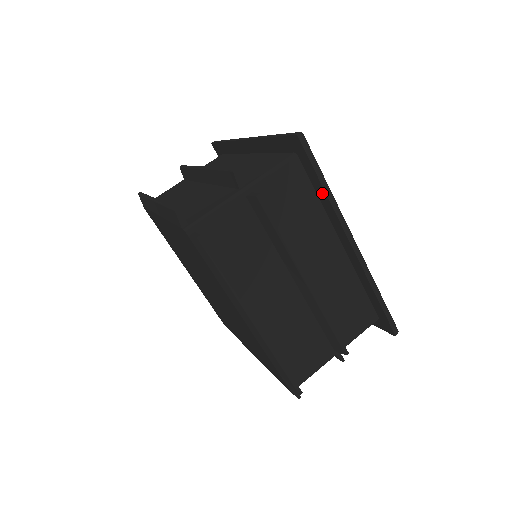
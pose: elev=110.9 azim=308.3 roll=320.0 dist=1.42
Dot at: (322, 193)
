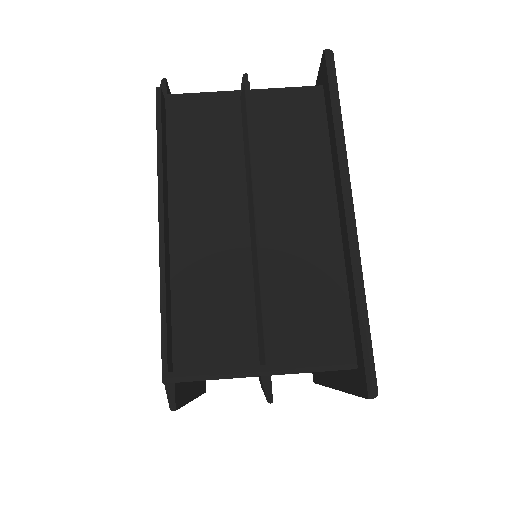
Dot at: (346, 384)
